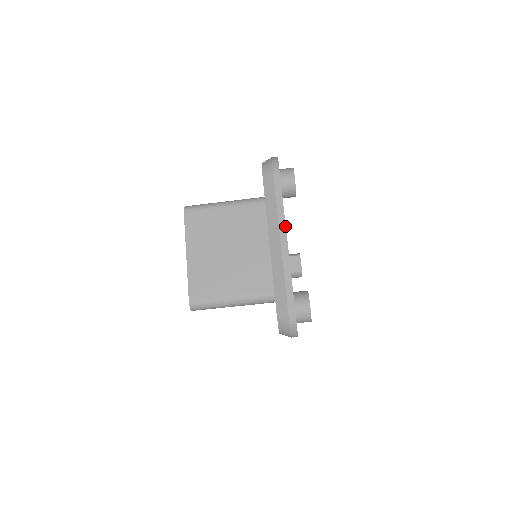
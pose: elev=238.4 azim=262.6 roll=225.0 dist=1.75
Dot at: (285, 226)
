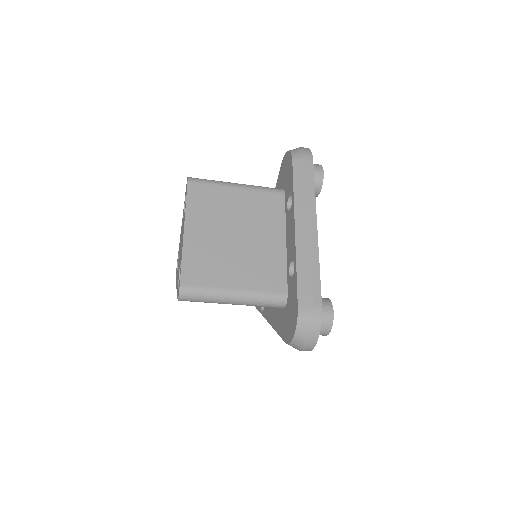
Dot at: (316, 217)
